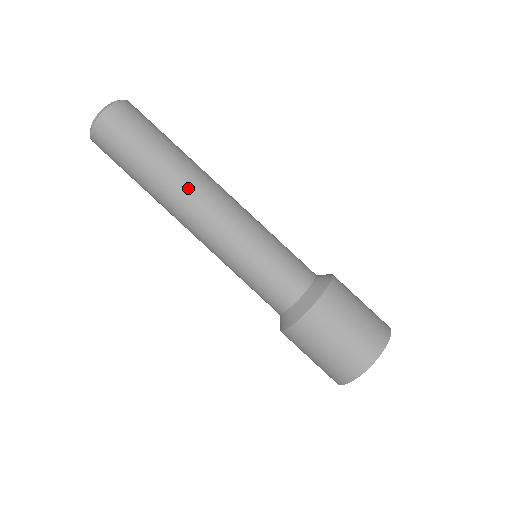
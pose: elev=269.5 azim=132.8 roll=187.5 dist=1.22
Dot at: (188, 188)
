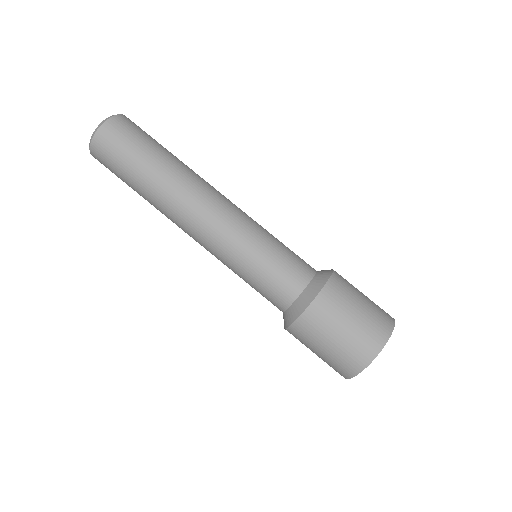
Dot at: (188, 189)
